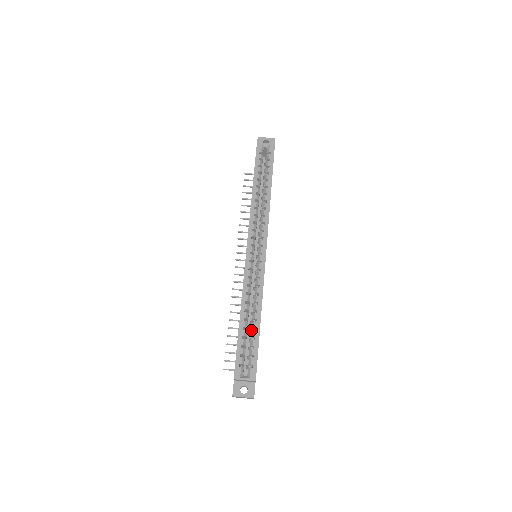
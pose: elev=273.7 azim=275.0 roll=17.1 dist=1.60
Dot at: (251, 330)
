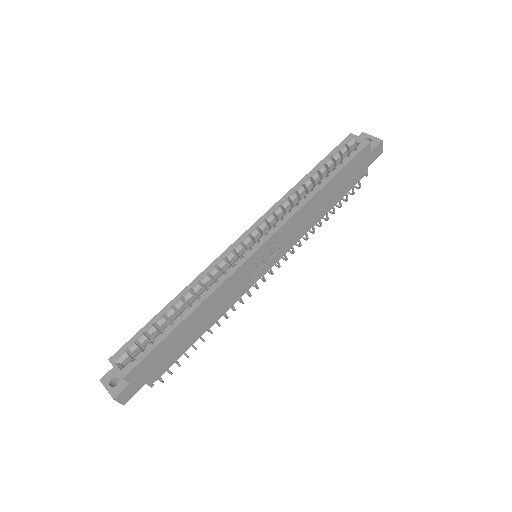
Dot at: occluded
